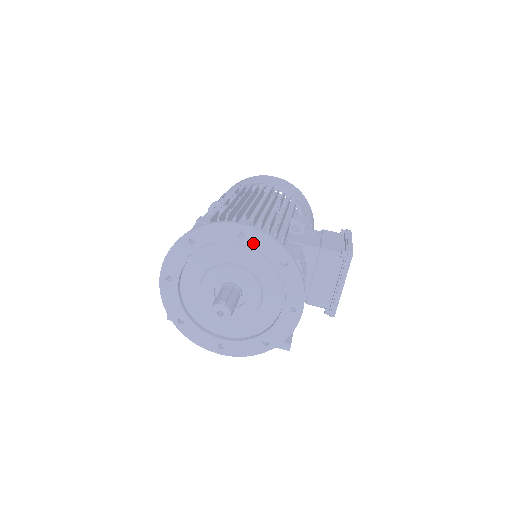
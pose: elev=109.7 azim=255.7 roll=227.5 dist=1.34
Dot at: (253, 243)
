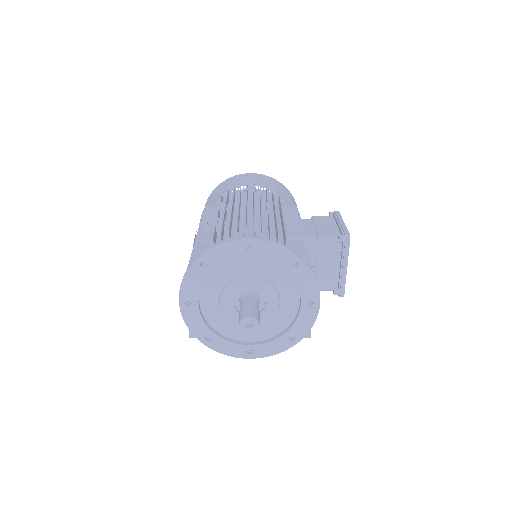
Dot at: (262, 253)
